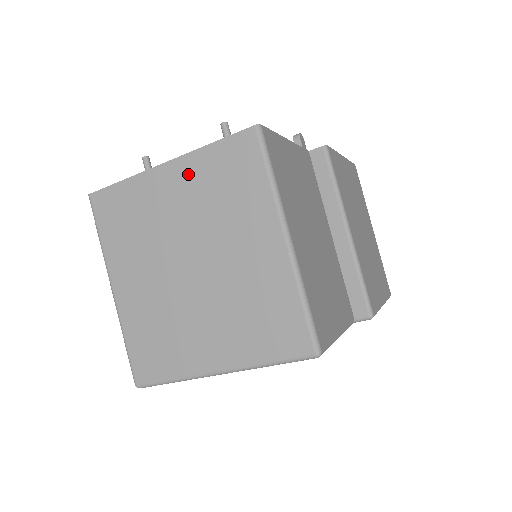
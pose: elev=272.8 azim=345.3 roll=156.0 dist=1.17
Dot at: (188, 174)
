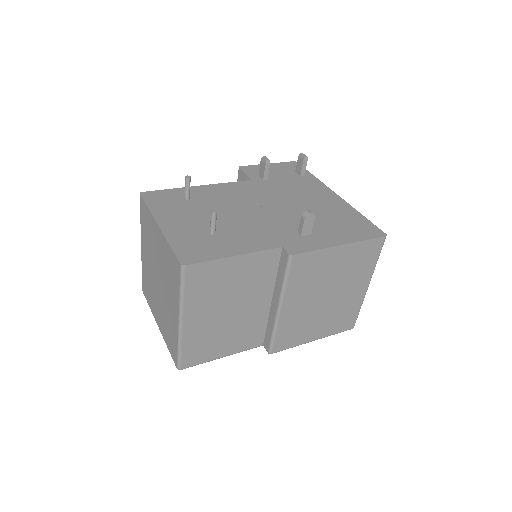
Dot at: (162, 244)
